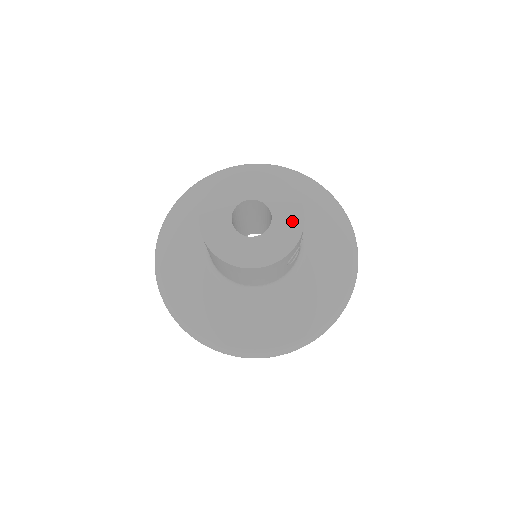
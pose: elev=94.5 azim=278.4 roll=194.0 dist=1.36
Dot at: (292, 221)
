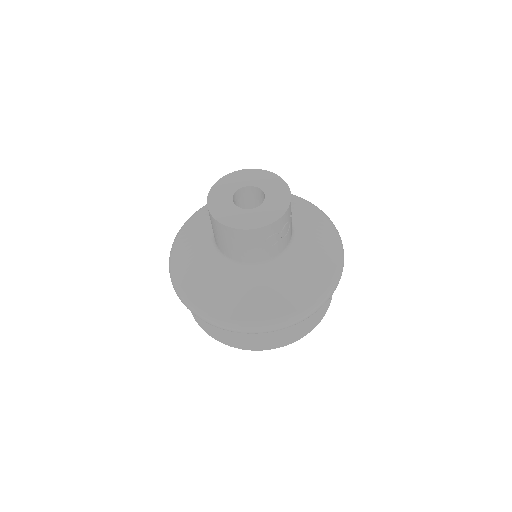
Dot at: (278, 207)
